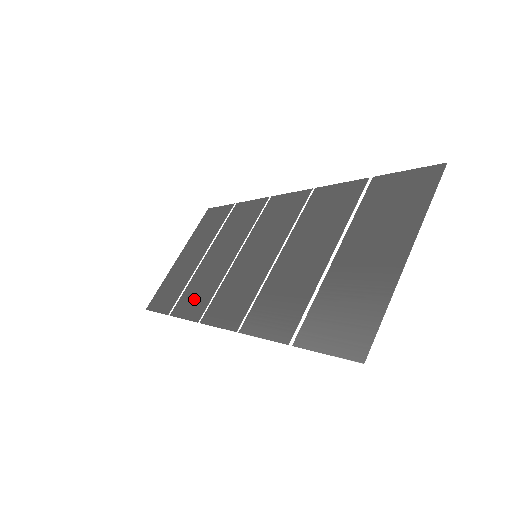
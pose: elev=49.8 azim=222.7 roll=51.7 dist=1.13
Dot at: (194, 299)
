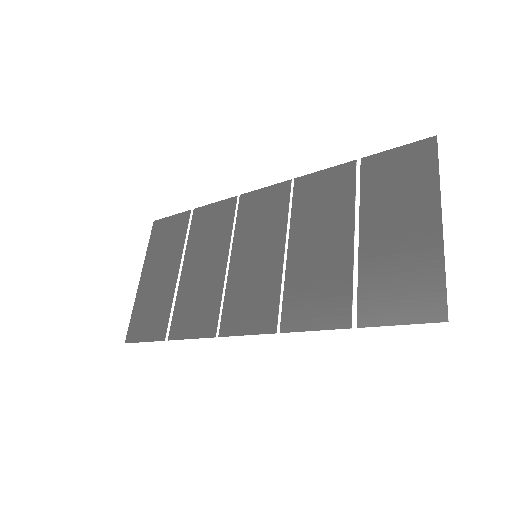
Dot at: (194, 316)
